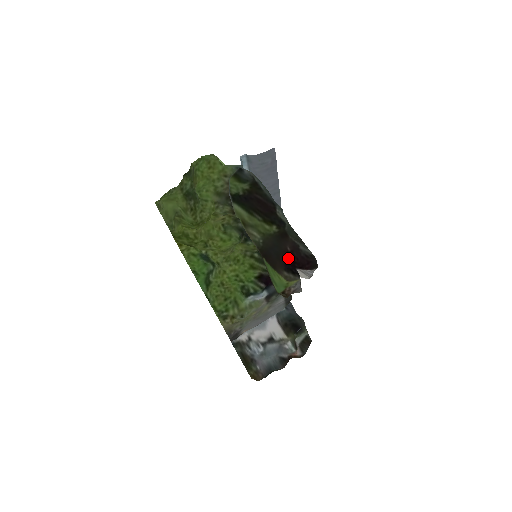
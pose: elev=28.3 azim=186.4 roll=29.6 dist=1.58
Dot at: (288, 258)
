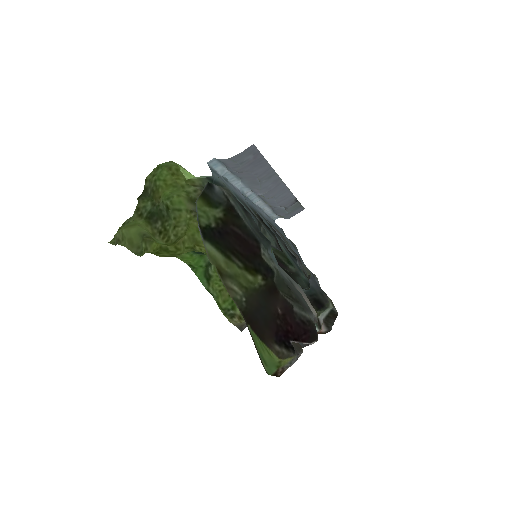
Dot at: (279, 325)
